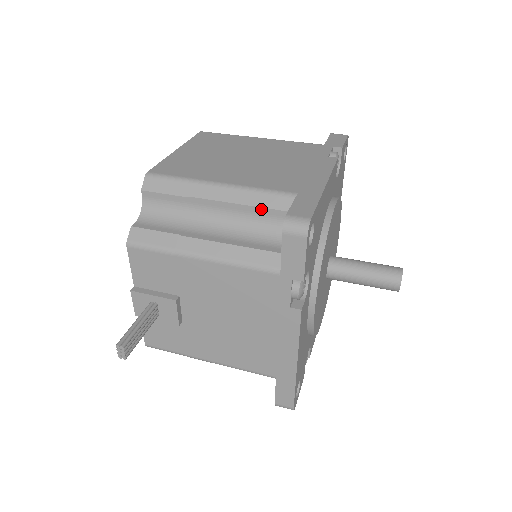
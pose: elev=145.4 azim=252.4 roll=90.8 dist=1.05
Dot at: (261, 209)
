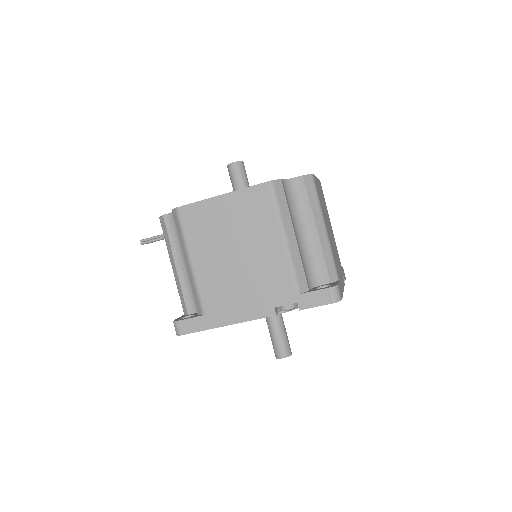
Dot at: (193, 294)
